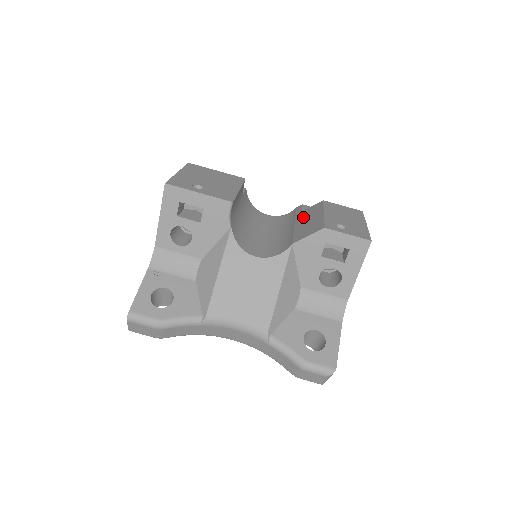
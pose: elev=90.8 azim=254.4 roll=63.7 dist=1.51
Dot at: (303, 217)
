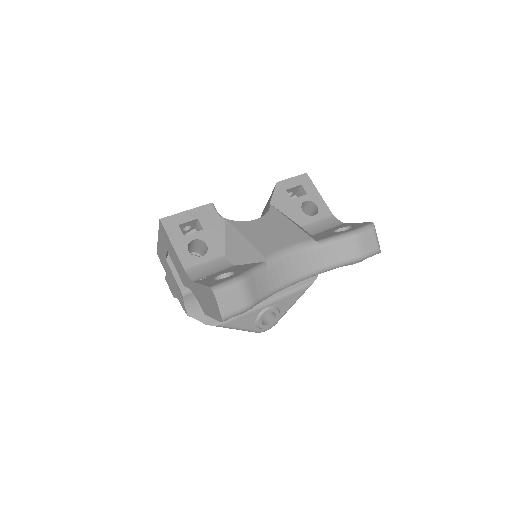
Dot at: occluded
